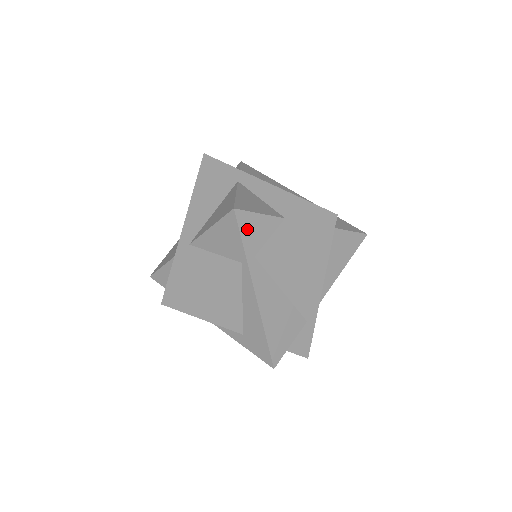
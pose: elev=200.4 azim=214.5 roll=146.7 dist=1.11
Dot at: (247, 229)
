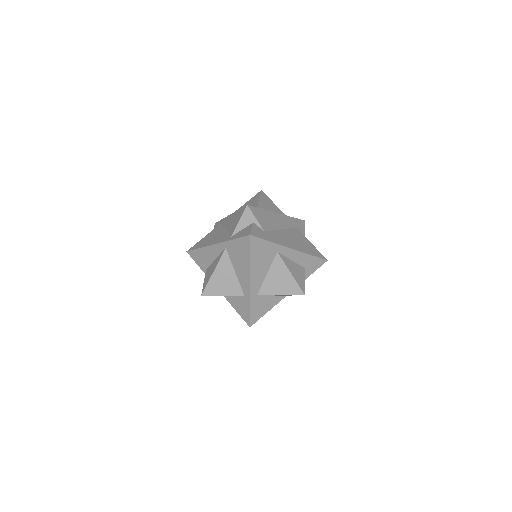
Dot at: occluded
